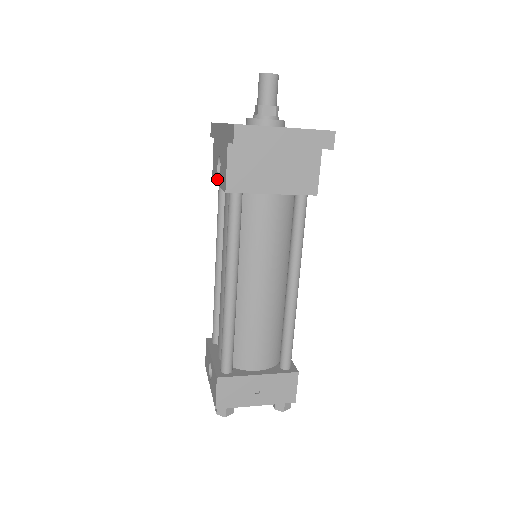
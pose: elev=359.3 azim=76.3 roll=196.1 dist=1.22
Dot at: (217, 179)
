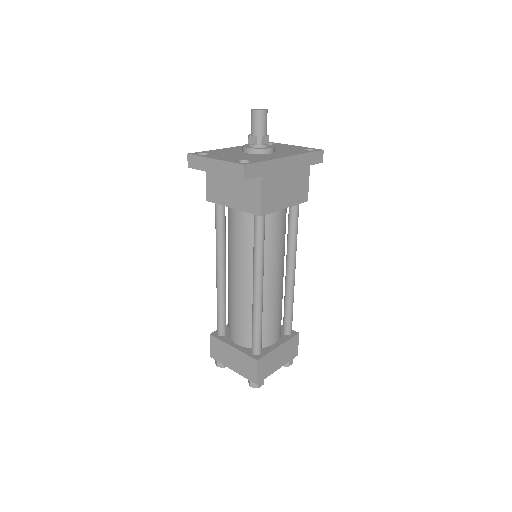
Dot at: occluded
